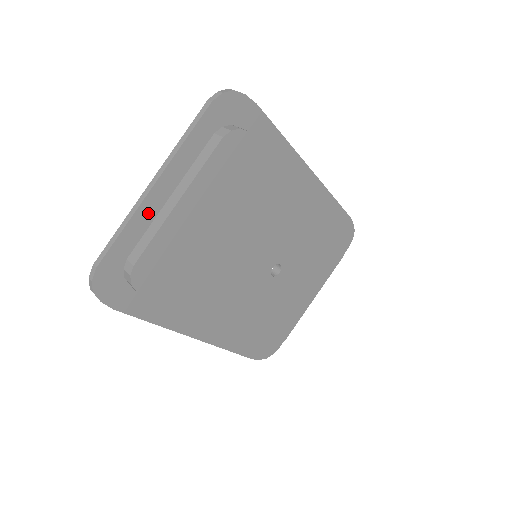
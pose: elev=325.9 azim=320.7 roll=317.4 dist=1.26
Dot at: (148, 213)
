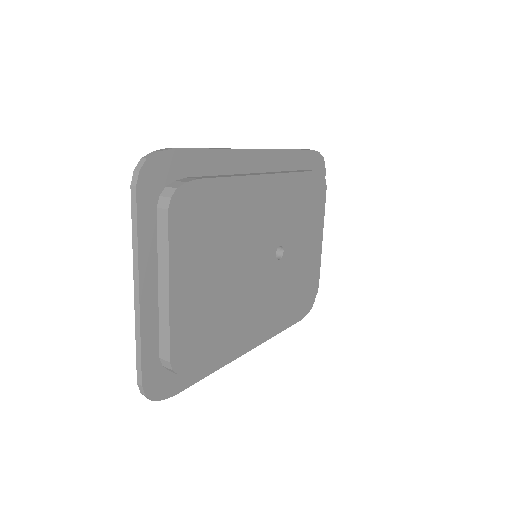
Dot at: (150, 314)
